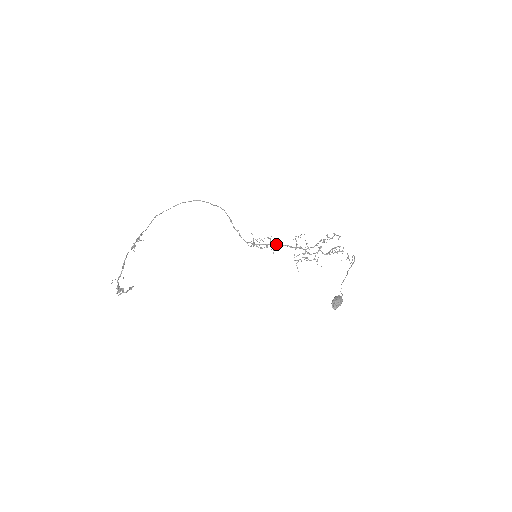
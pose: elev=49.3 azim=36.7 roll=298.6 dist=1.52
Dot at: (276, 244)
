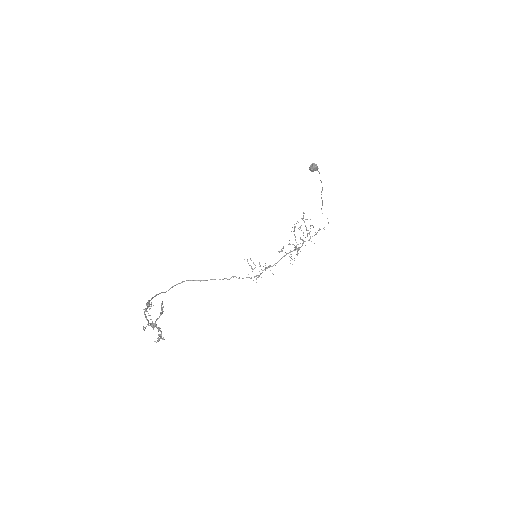
Dot at: (272, 266)
